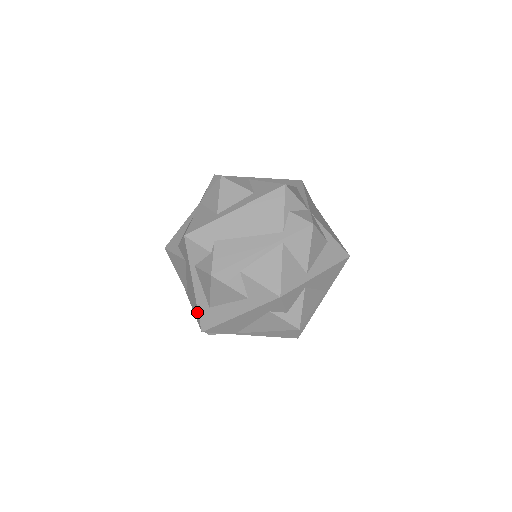
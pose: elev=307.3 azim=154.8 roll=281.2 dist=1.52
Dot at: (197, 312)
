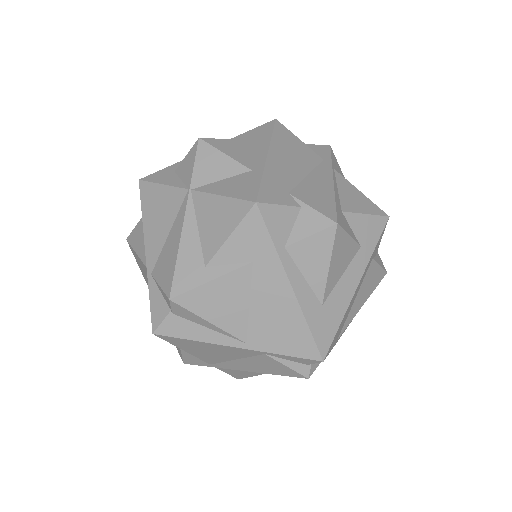
Dot at: (305, 333)
